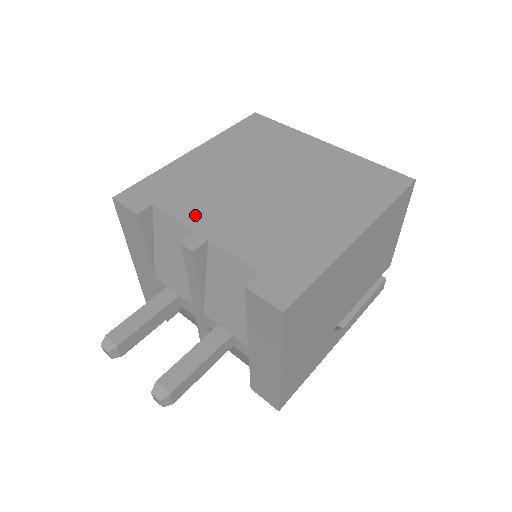
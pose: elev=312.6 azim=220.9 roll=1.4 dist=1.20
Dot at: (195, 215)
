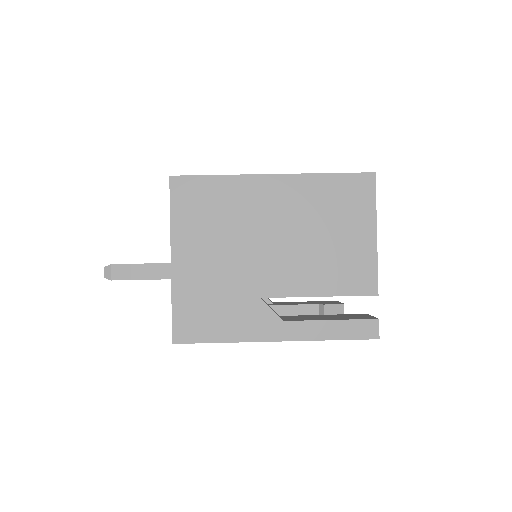
Dot at: occluded
